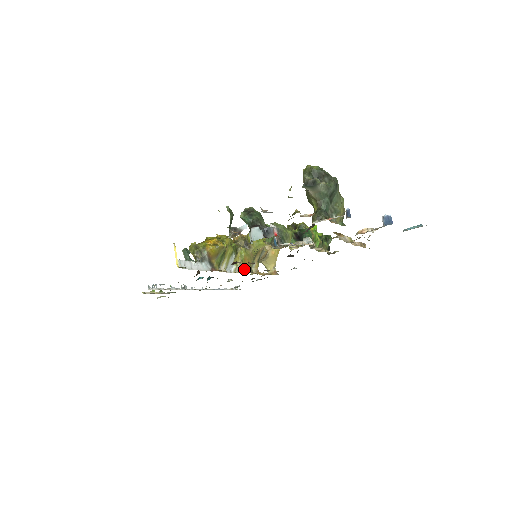
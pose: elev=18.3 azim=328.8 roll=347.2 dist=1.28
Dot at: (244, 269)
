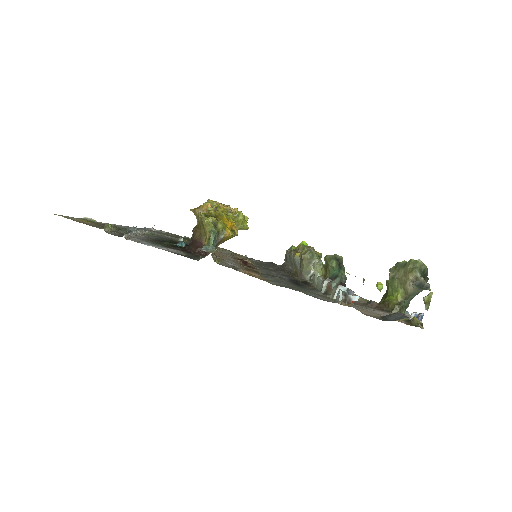
Dot at: occluded
